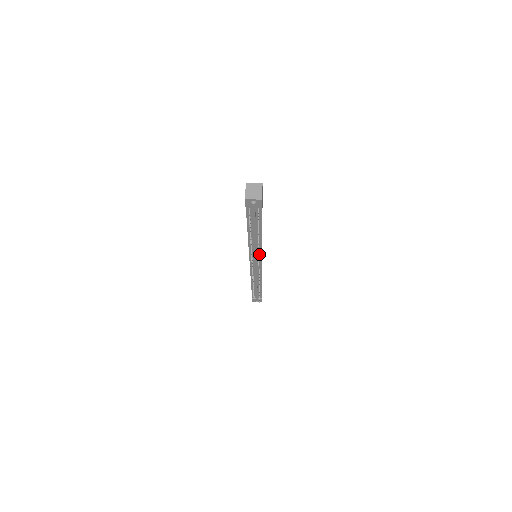
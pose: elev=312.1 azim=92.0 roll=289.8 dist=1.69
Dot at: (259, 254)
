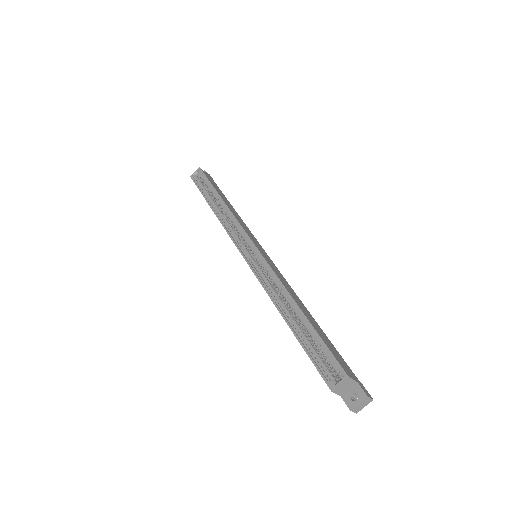
Dot at: occluded
